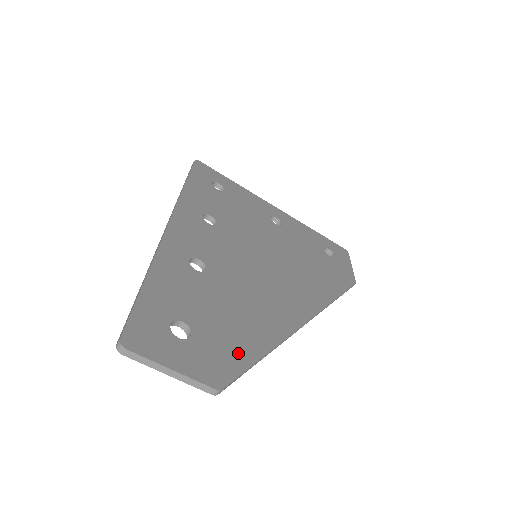
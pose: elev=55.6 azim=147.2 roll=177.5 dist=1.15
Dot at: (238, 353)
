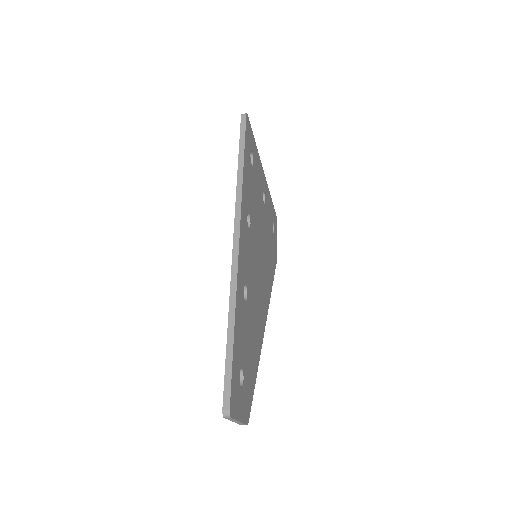
Dot at: (252, 383)
